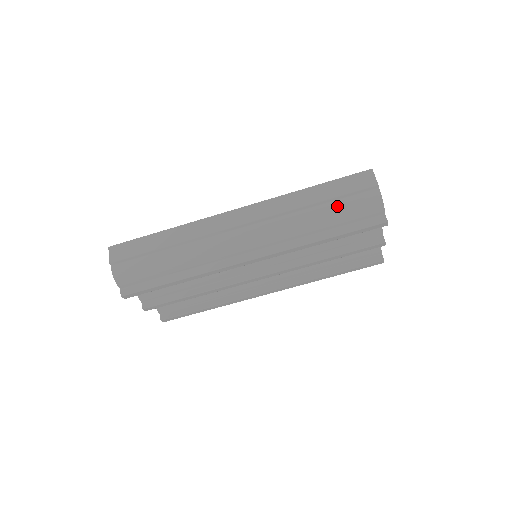
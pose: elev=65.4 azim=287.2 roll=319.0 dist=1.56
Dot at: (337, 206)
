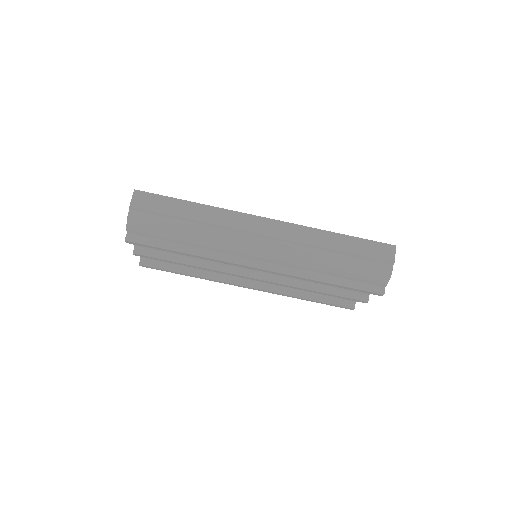
Dot at: (353, 262)
